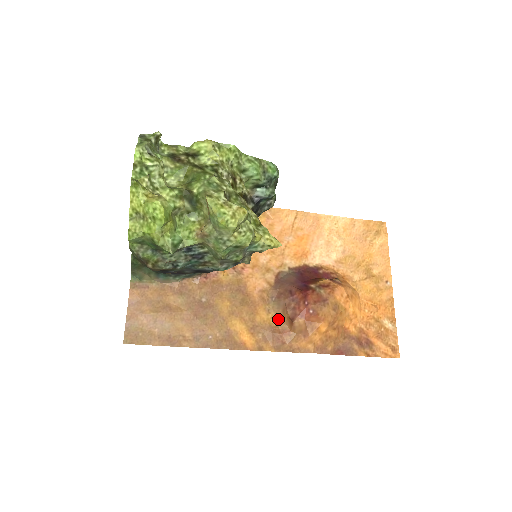
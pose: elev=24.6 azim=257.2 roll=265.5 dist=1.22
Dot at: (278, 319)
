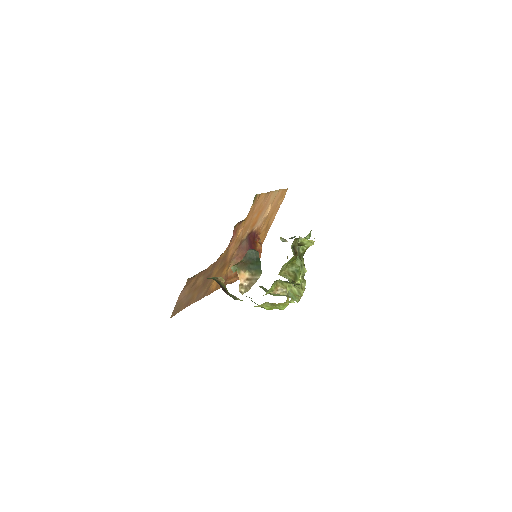
Dot at: (230, 271)
